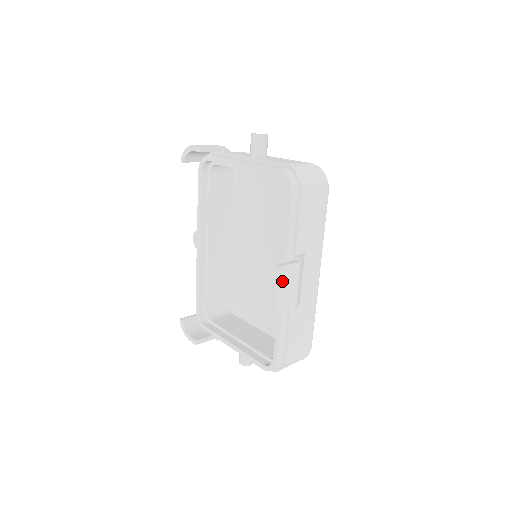
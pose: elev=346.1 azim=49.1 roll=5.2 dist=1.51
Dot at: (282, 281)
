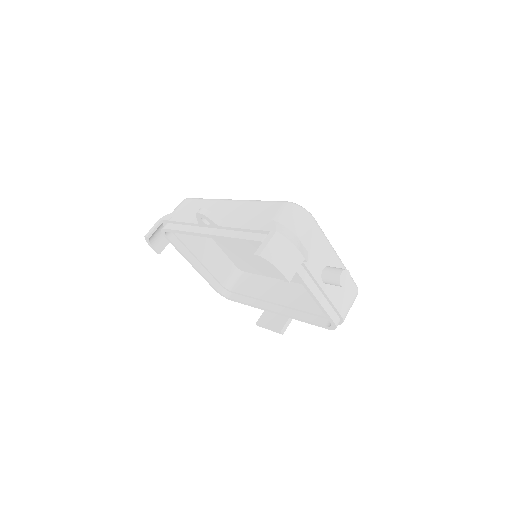
Dot at: occluded
